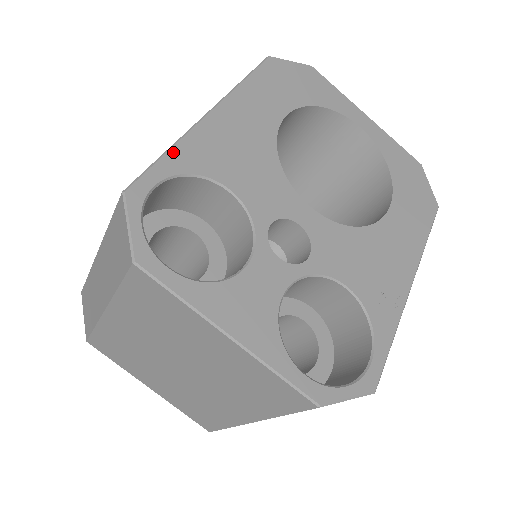
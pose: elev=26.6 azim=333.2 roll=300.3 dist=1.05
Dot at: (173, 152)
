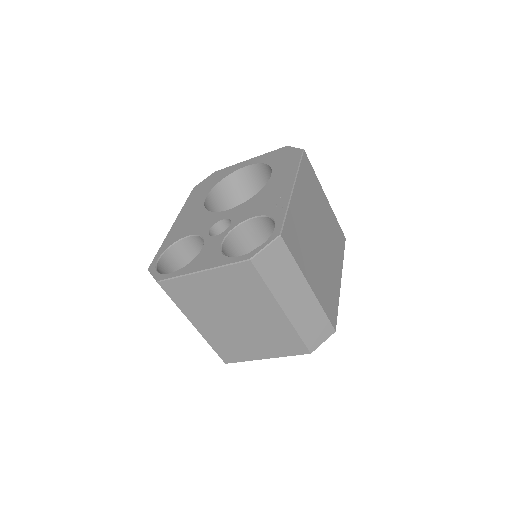
Dot at: (162, 246)
